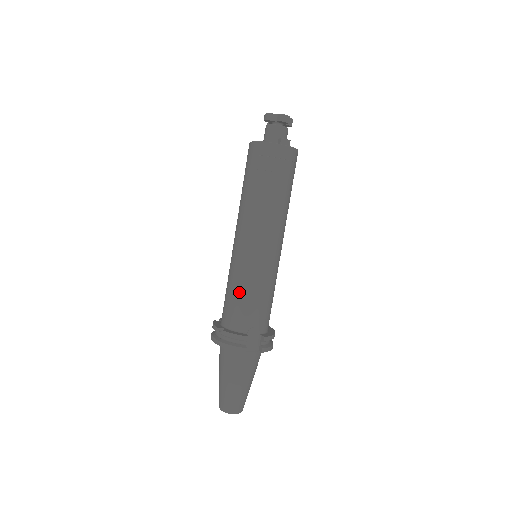
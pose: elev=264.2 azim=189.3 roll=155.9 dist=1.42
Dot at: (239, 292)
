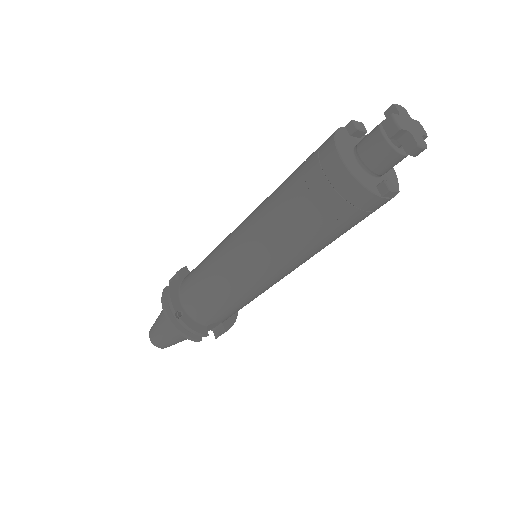
Dot at: (217, 298)
